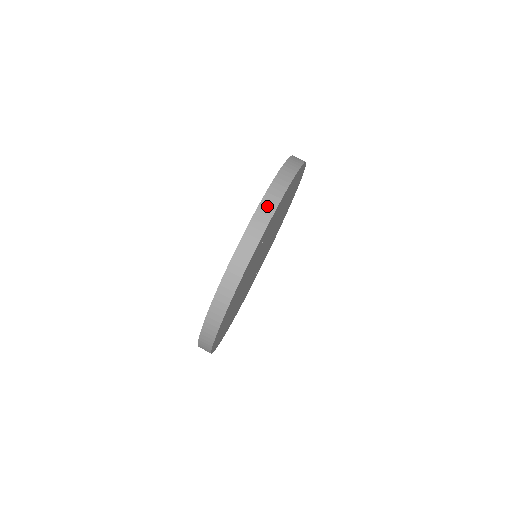
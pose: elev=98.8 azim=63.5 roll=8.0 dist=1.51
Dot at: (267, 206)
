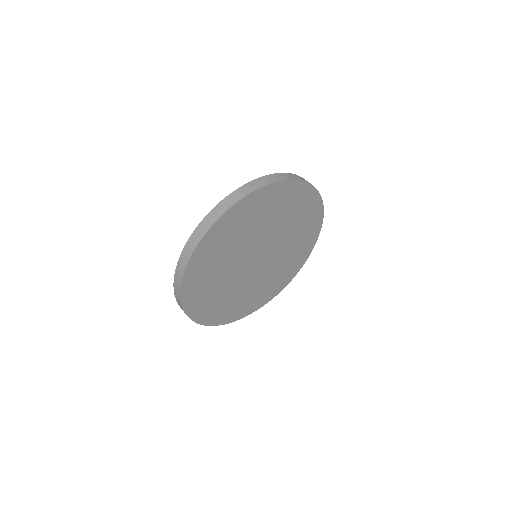
Dot at: (241, 192)
